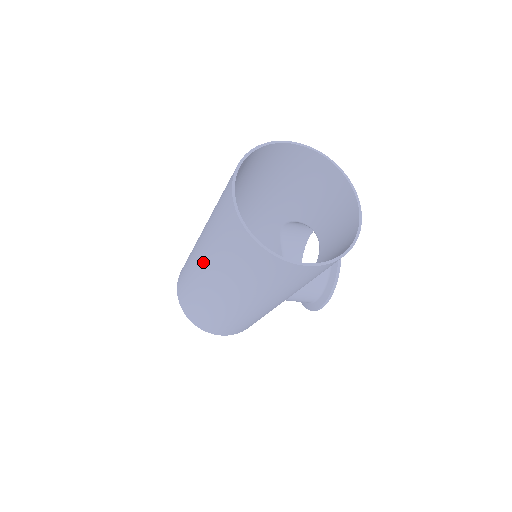
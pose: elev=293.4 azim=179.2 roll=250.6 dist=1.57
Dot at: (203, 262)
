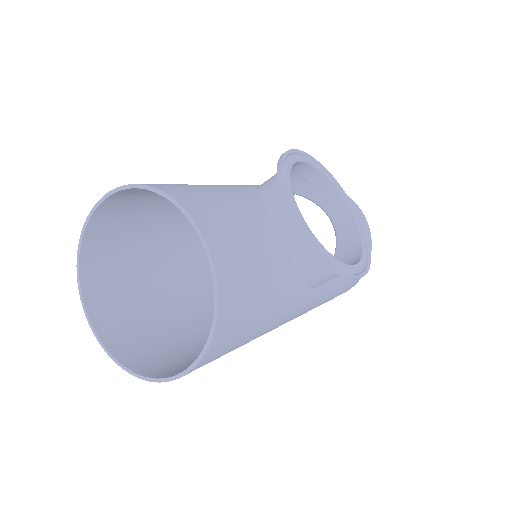
Dot at: (208, 309)
